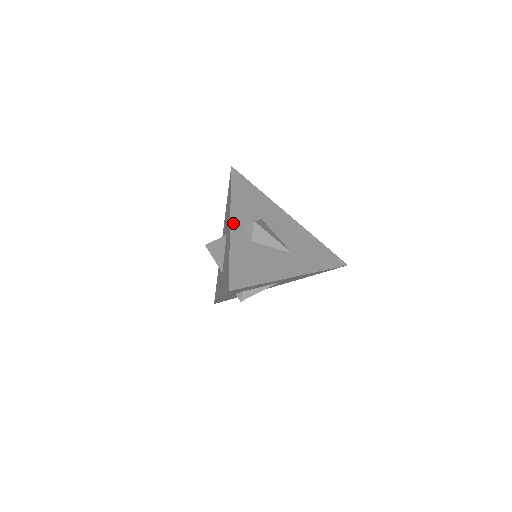
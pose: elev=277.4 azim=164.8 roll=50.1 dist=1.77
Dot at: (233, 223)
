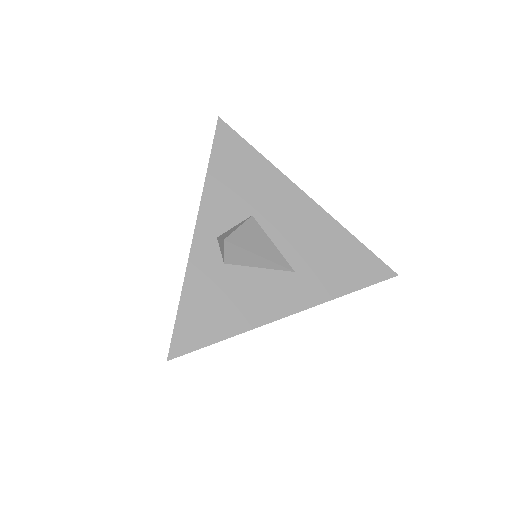
Dot at: (198, 235)
